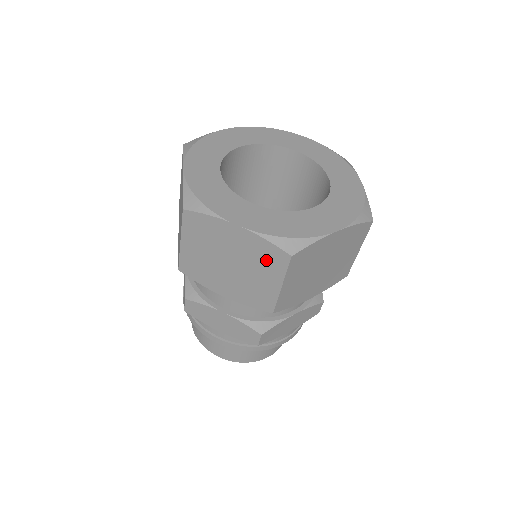
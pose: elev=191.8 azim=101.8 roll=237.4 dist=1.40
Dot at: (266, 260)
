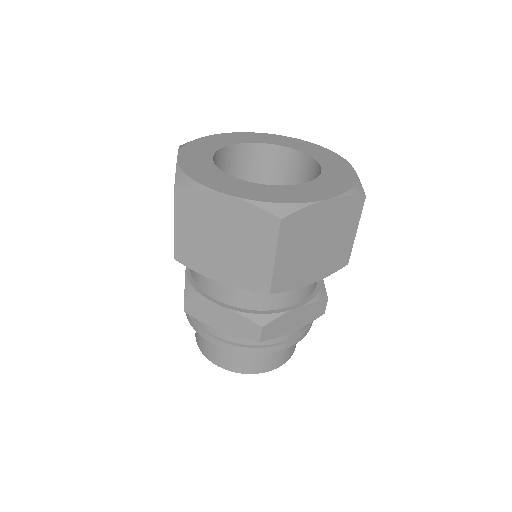
Dot at: (257, 229)
